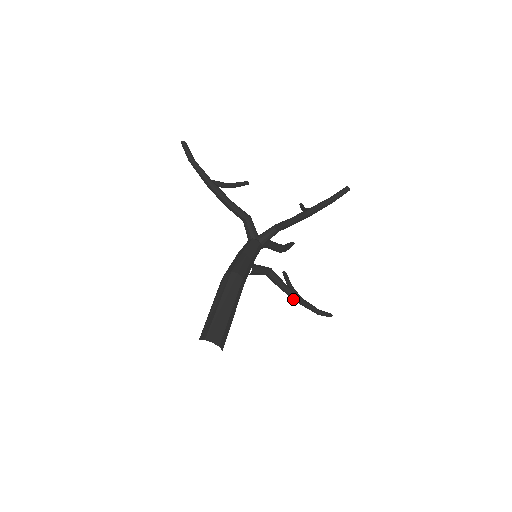
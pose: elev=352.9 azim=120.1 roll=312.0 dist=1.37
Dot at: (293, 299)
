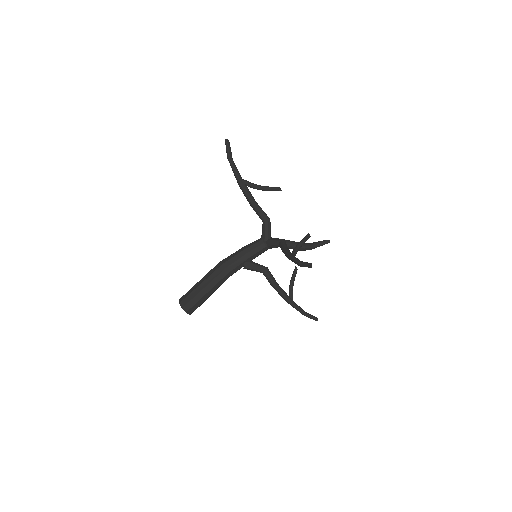
Dot at: (282, 296)
